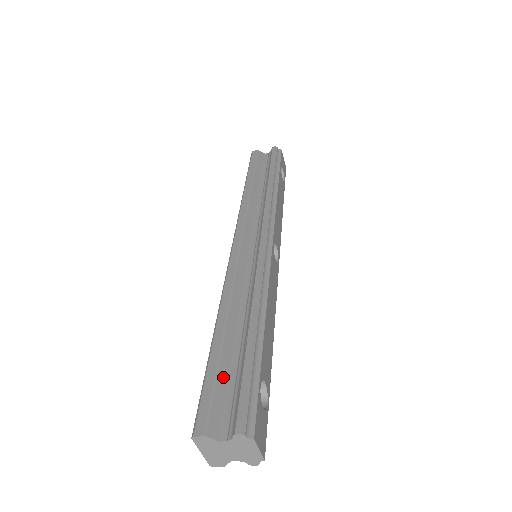
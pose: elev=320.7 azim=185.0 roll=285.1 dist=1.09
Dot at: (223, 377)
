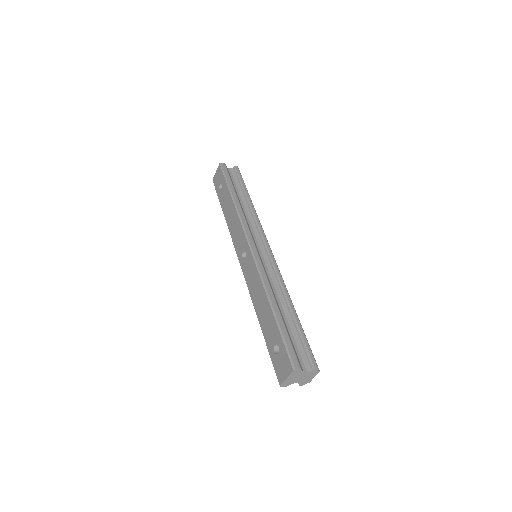
Dot at: (290, 337)
